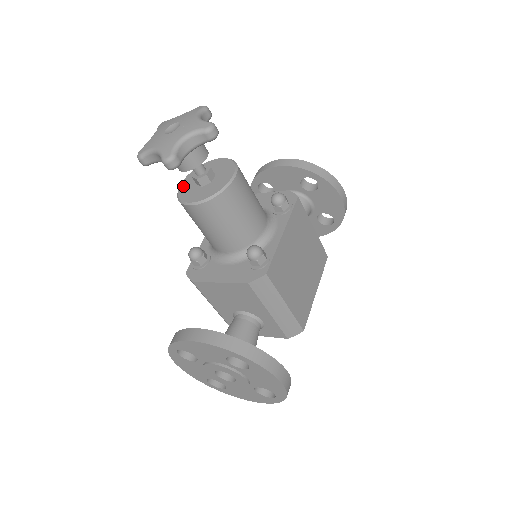
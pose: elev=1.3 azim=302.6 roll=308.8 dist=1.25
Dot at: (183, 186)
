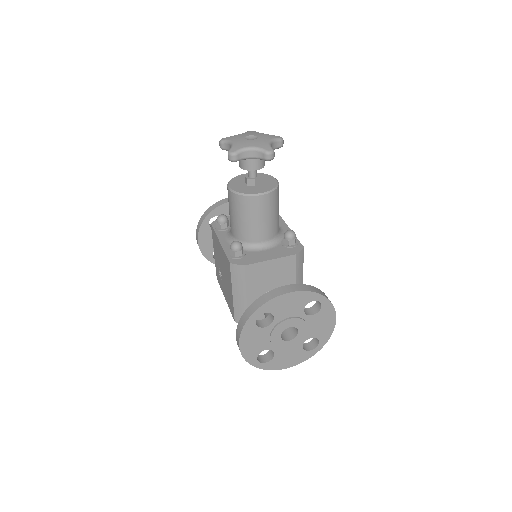
Dot at: (235, 188)
